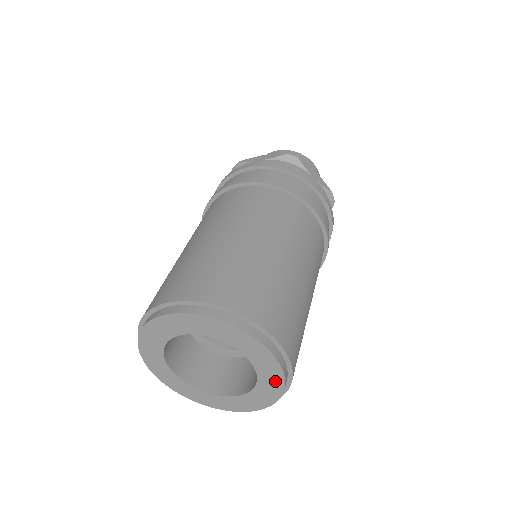
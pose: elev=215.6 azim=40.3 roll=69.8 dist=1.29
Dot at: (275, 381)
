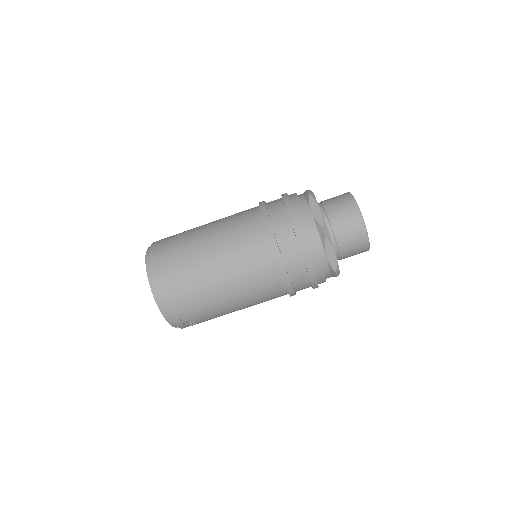
Dot at: occluded
